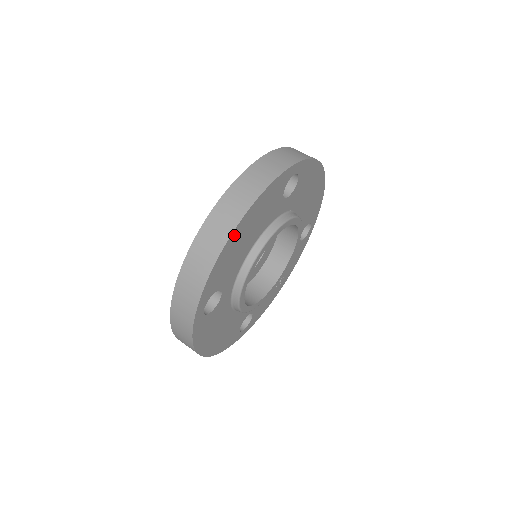
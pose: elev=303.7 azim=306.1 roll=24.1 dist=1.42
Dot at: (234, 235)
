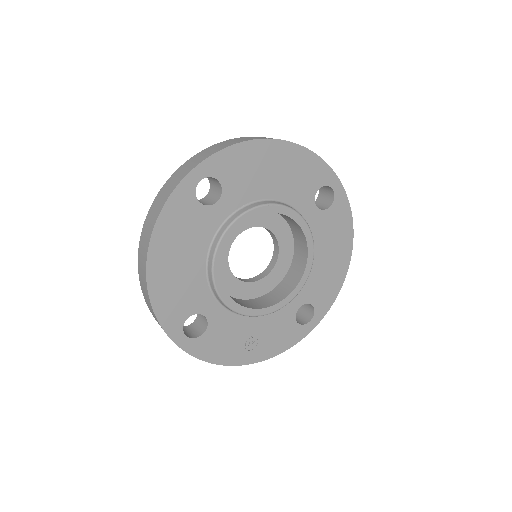
Dot at: (269, 145)
